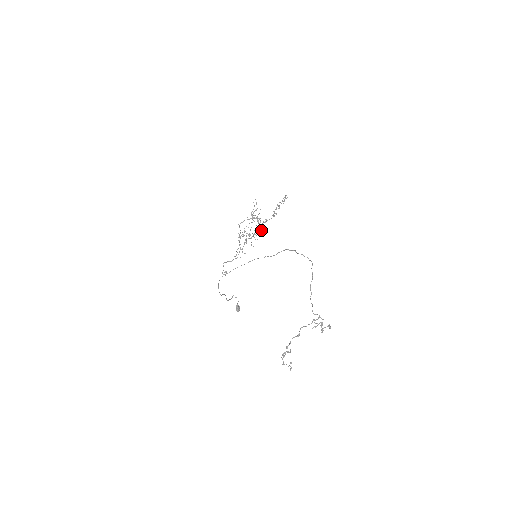
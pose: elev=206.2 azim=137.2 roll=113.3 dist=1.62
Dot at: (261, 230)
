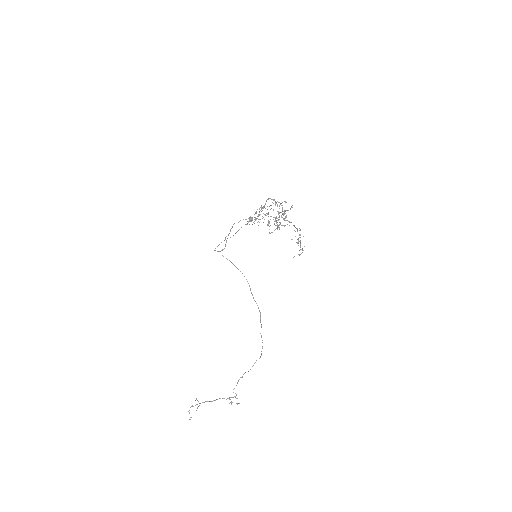
Dot at: occluded
